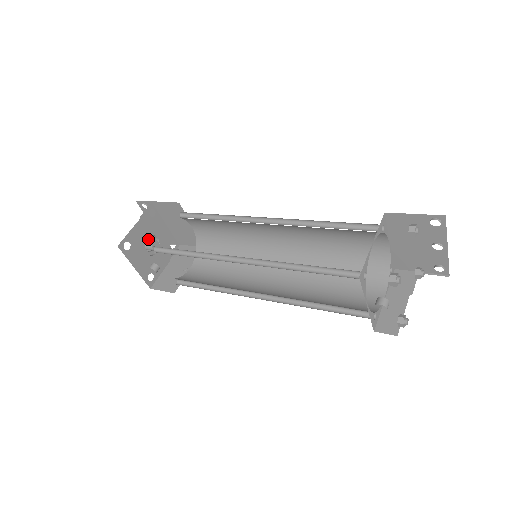
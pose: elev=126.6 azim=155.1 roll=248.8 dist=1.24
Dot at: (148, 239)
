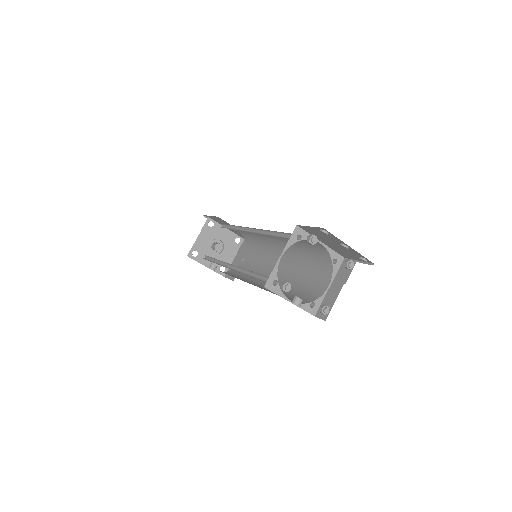
Dot at: (215, 242)
